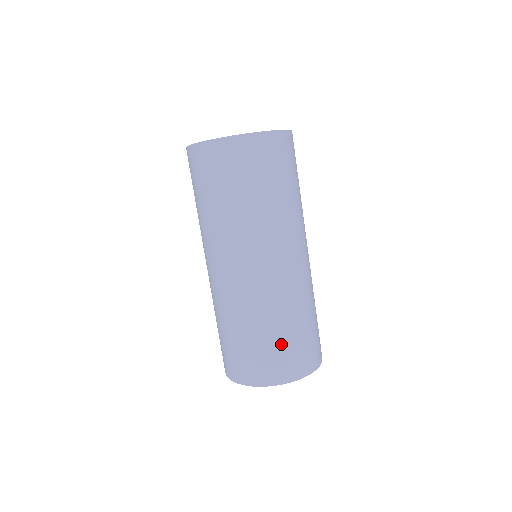
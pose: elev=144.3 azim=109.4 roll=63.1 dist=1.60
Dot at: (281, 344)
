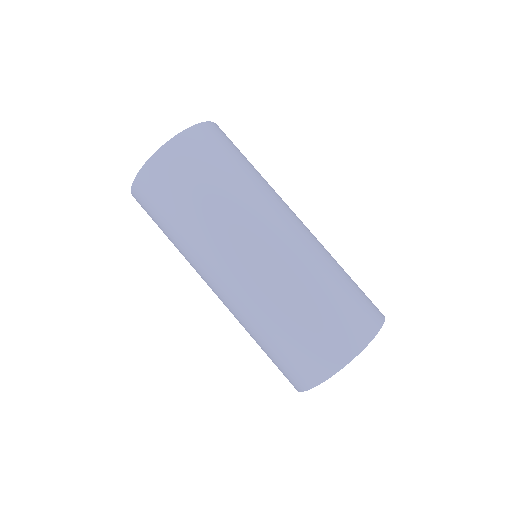
Dot at: (321, 320)
